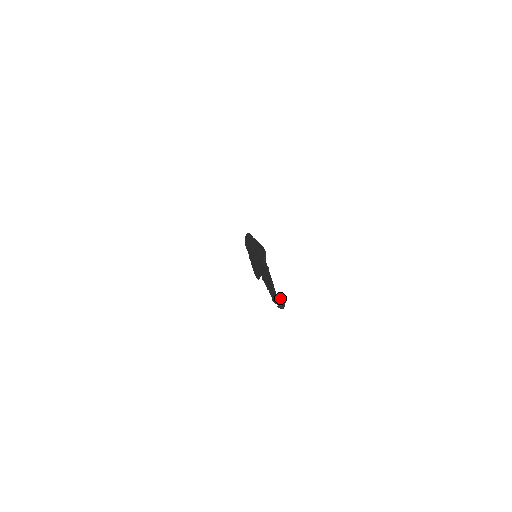
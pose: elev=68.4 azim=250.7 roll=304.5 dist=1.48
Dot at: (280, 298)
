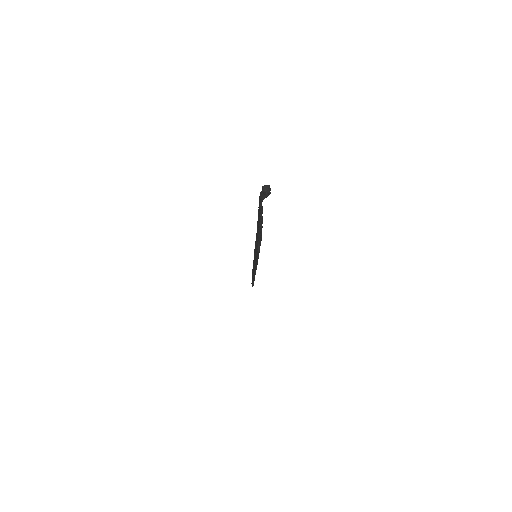
Dot at: occluded
